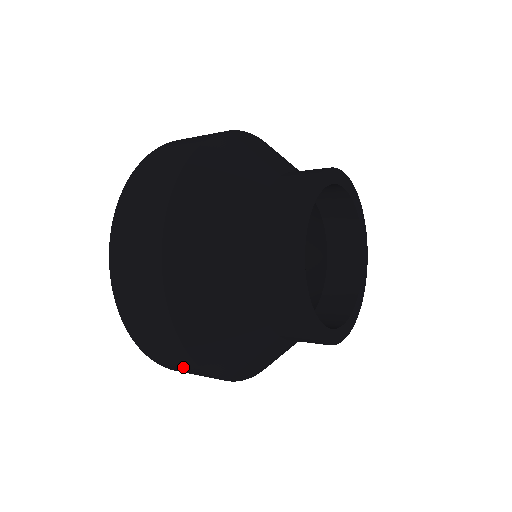
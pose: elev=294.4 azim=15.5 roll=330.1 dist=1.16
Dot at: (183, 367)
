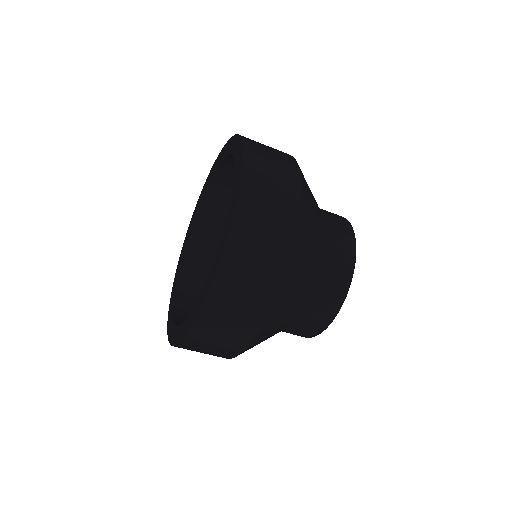
Dot at: occluded
